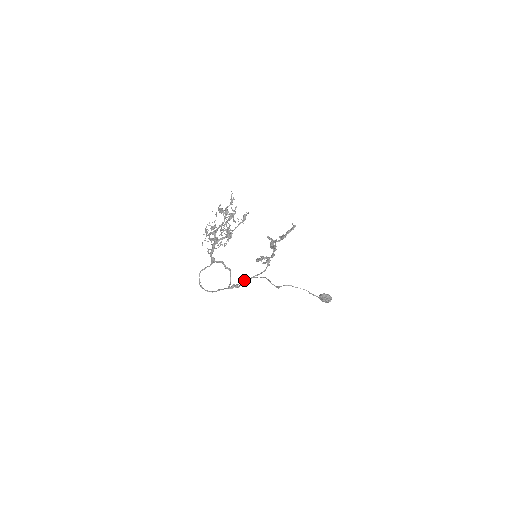
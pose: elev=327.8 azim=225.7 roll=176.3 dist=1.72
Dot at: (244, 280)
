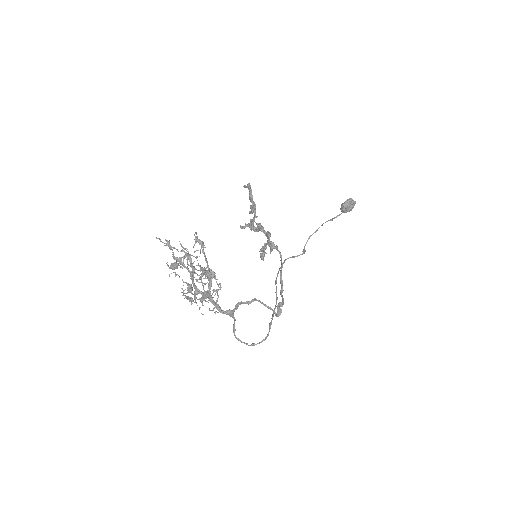
Dot at: occluded
